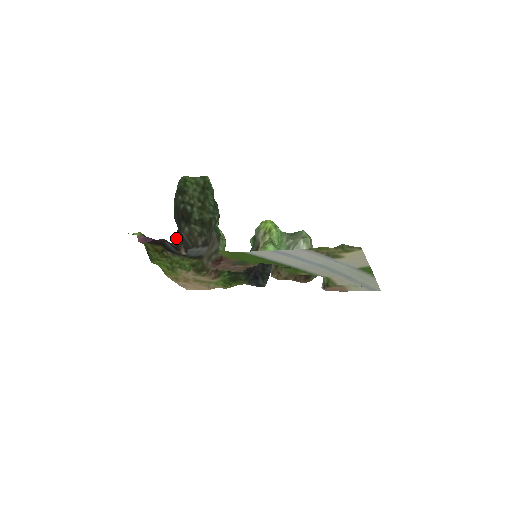
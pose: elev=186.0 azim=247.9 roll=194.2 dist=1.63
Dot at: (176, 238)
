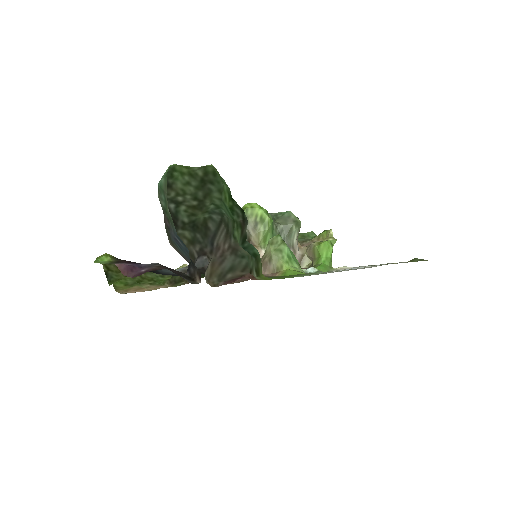
Dot at: (189, 264)
